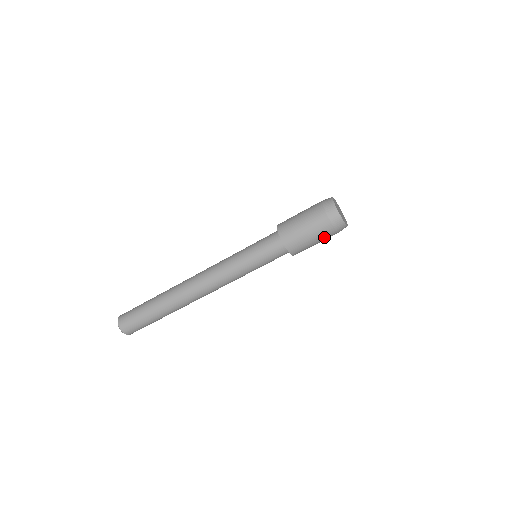
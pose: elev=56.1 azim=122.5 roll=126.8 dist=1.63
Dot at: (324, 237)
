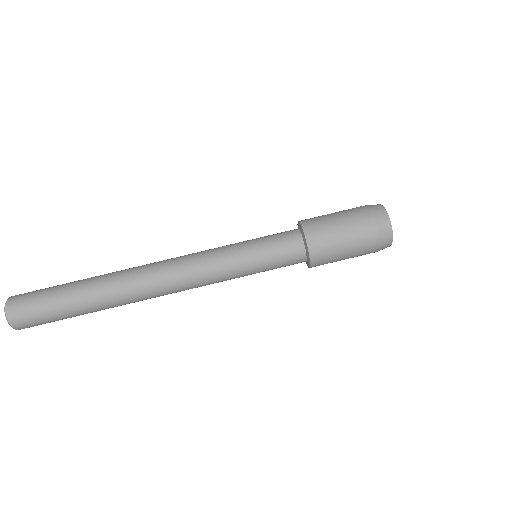
Dot at: (360, 252)
